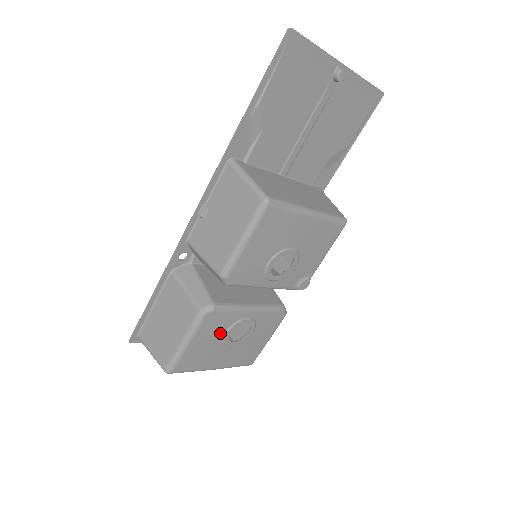
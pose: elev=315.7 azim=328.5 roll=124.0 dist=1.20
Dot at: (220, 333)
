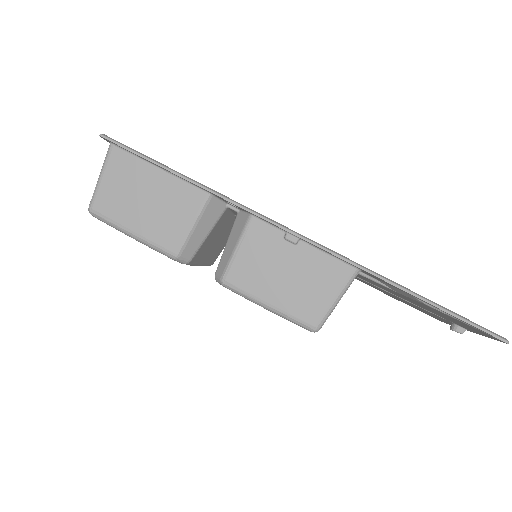
Dot at: occluded
